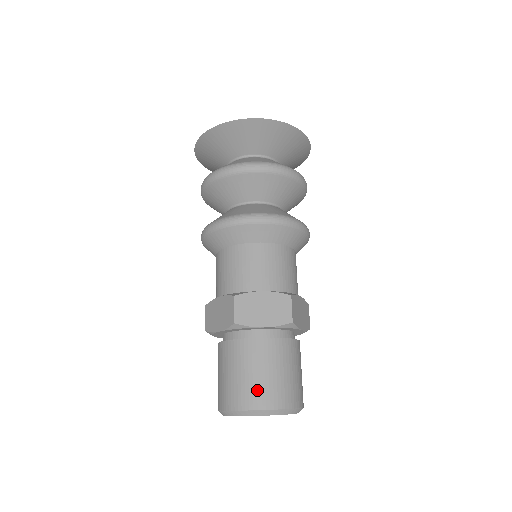
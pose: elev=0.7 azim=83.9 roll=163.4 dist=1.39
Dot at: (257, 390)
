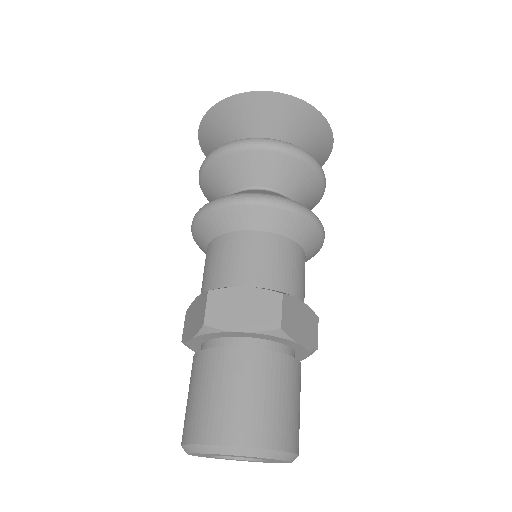
Dot at: (223, 417)
